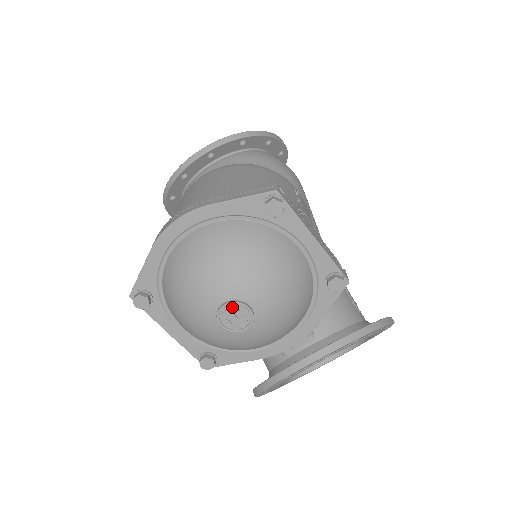
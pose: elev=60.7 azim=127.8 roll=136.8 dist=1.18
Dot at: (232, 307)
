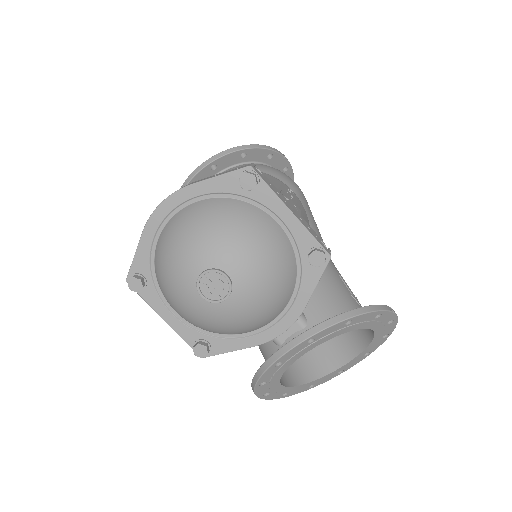
Dot at: (210, 275)
